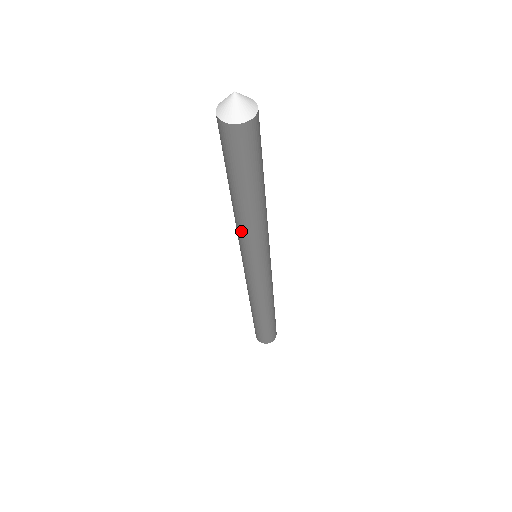
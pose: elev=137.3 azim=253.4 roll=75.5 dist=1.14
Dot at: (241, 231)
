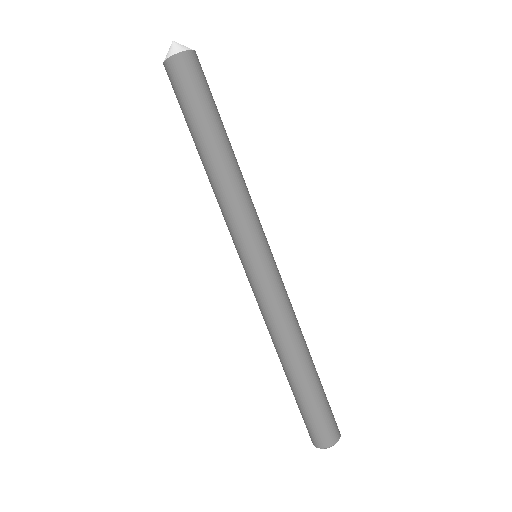
Dot at: (218, 201)
